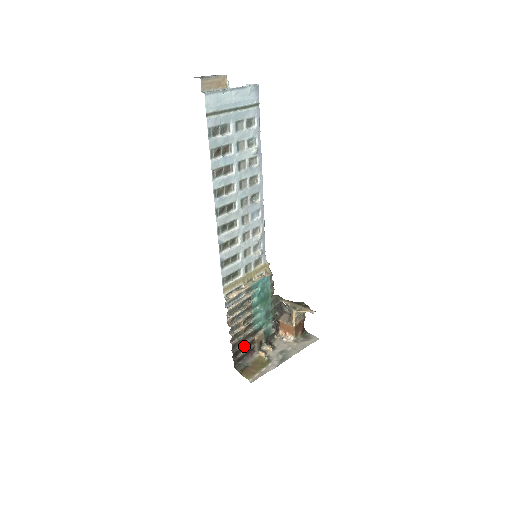
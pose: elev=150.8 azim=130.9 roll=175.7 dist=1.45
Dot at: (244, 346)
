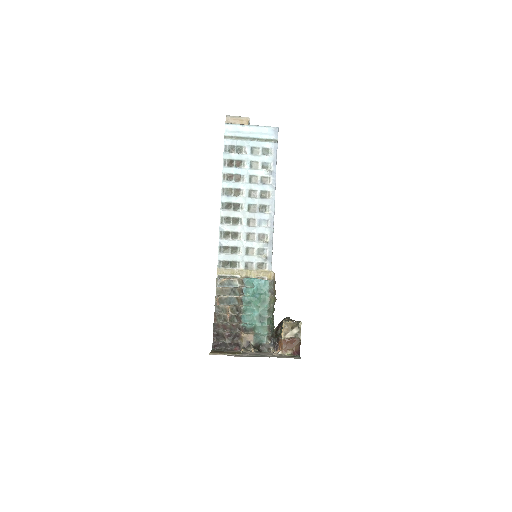
Dot at: (227, 333)
